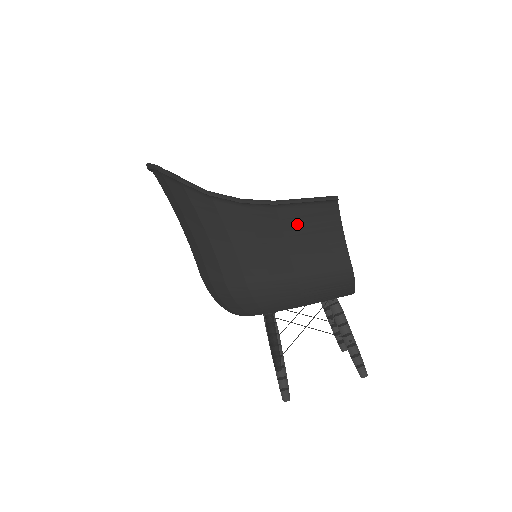
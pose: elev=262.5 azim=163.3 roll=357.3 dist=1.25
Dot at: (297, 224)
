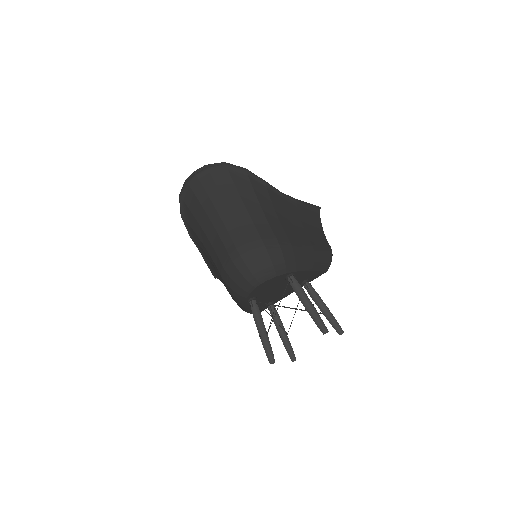
Dot at: (305, 216)
